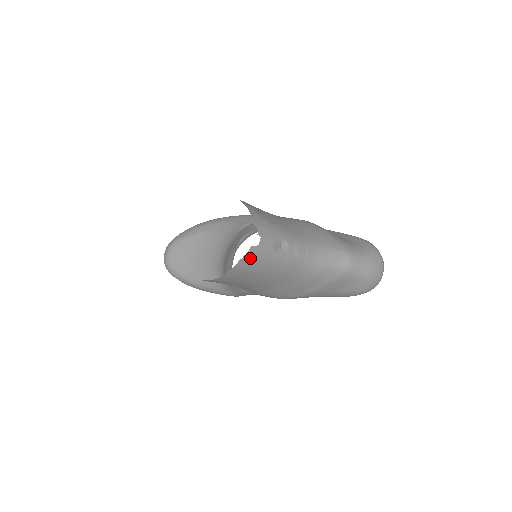
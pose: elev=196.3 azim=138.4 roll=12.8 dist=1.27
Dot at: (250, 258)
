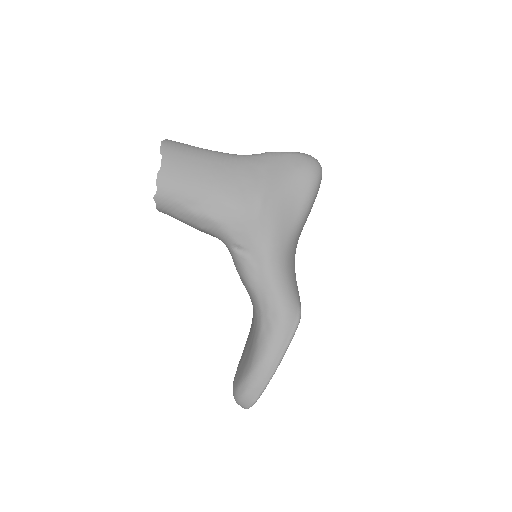
Dot at: (170, 143)
